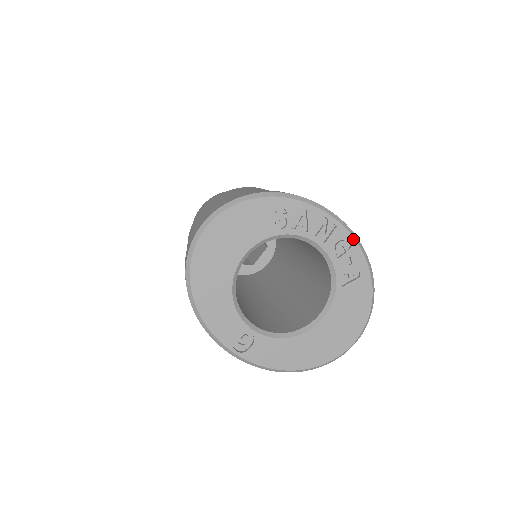
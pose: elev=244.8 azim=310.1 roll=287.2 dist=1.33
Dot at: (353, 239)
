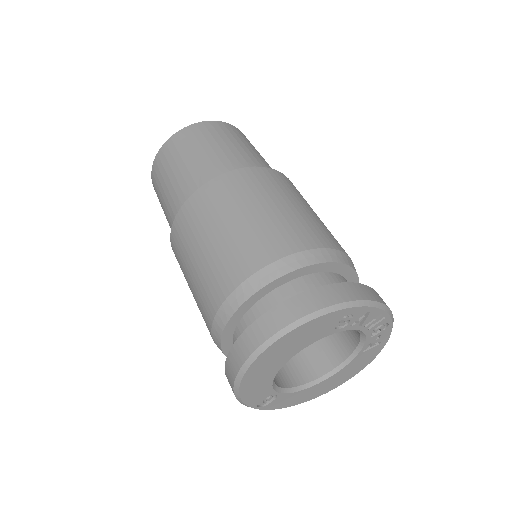
Dot at: (391, 323)
